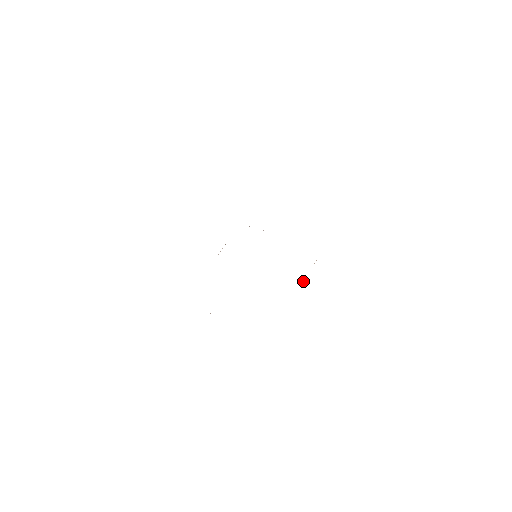
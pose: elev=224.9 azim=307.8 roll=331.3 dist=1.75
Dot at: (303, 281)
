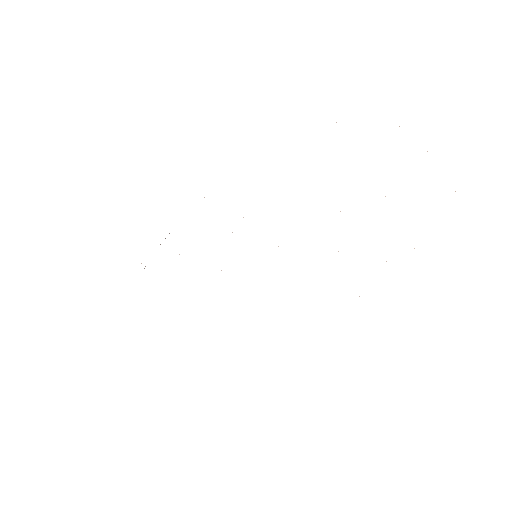
Dot at: occluded
